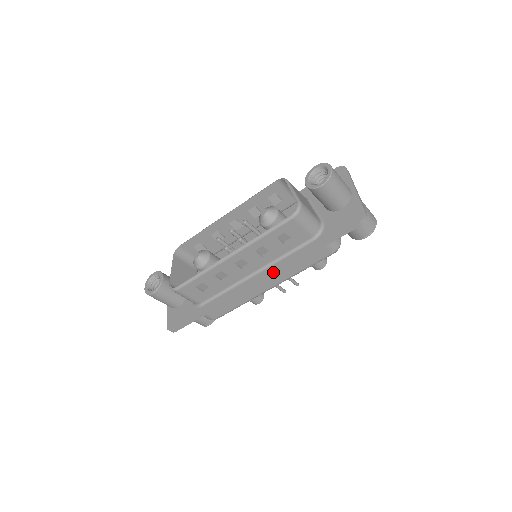
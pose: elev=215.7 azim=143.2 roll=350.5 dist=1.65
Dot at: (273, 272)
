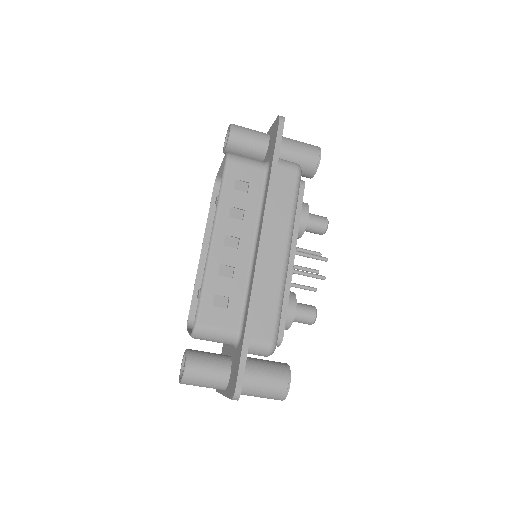
Dot at: (263, 221)
